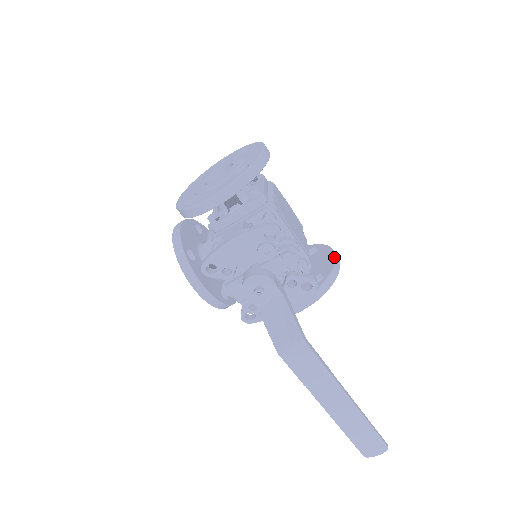
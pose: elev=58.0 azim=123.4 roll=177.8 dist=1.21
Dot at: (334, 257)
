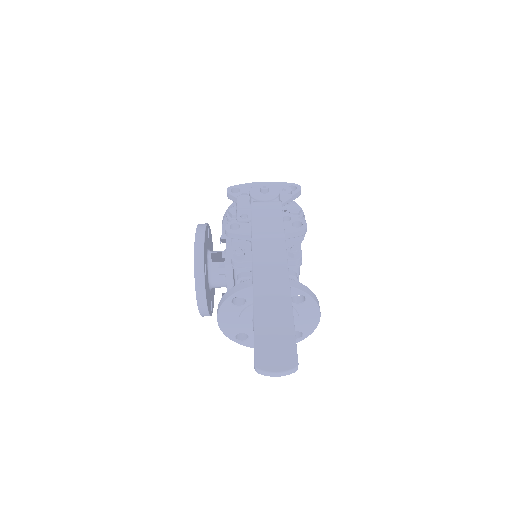
Dot at: occluded
